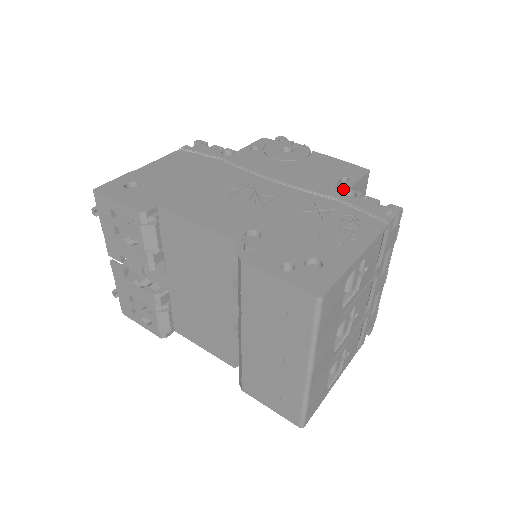
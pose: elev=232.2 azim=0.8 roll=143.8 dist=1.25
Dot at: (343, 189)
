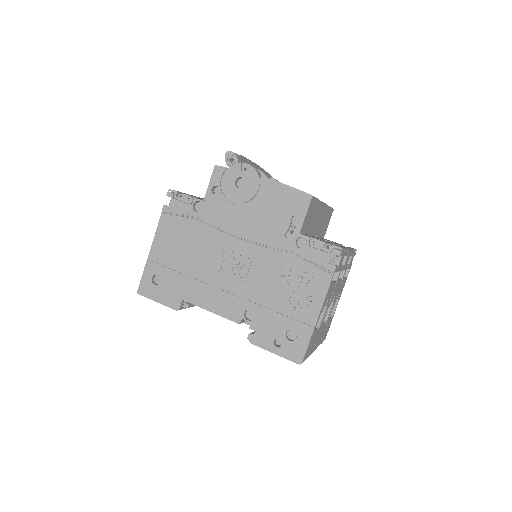
Dot at: (295, 236)
